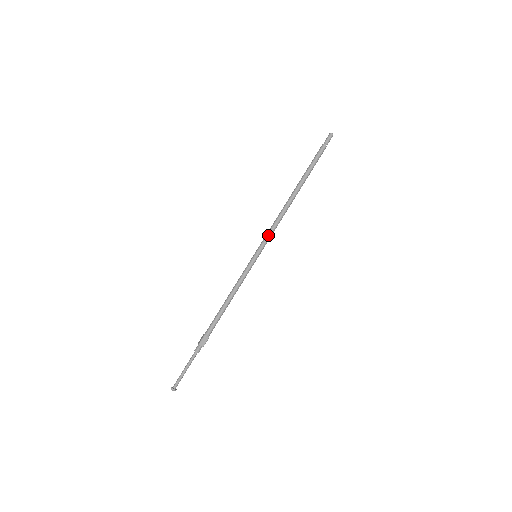
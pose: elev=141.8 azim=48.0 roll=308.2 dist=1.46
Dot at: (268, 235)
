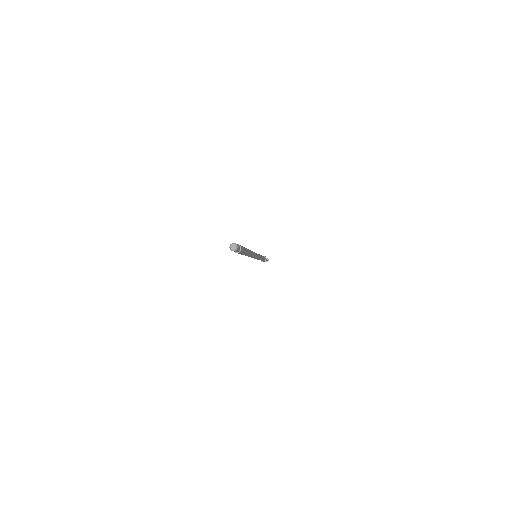
Dot at: occluded
